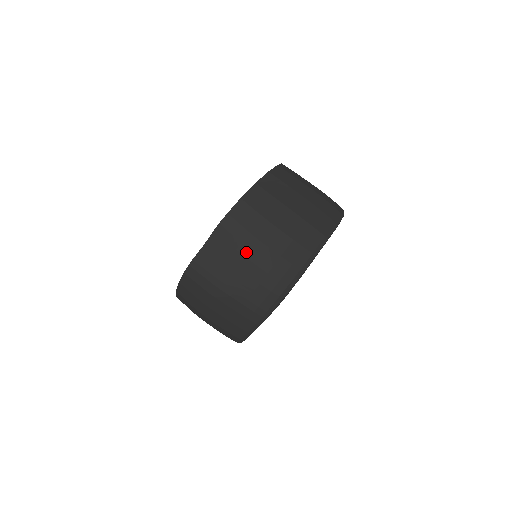
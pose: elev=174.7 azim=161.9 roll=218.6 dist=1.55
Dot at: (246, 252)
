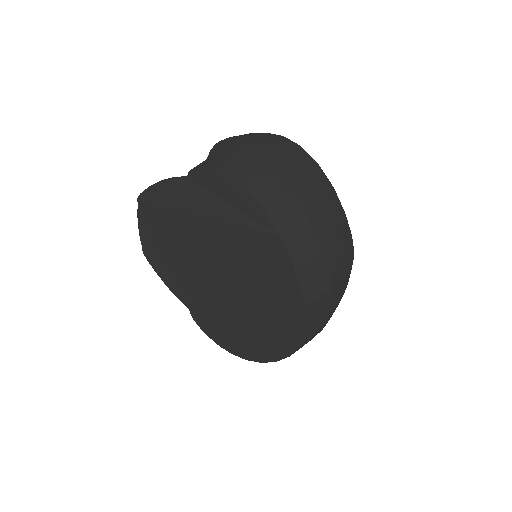
Dot at: (334, 289)
